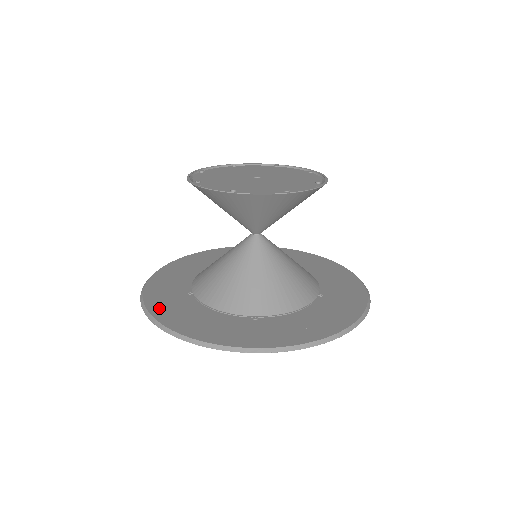
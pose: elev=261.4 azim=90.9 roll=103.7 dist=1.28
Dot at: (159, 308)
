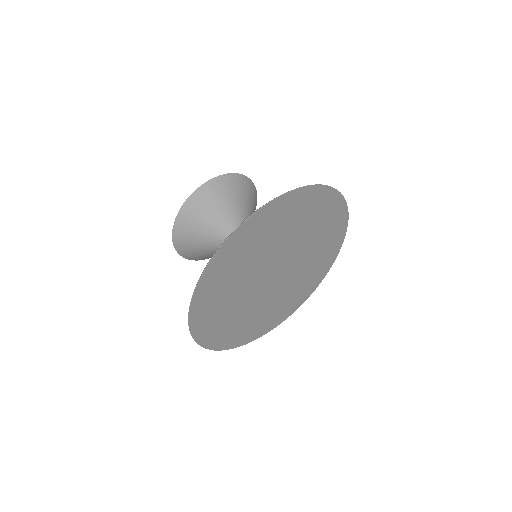
Dot at: (197, 309)
